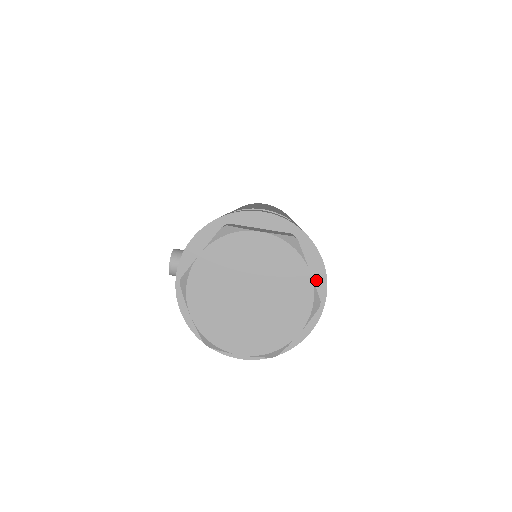
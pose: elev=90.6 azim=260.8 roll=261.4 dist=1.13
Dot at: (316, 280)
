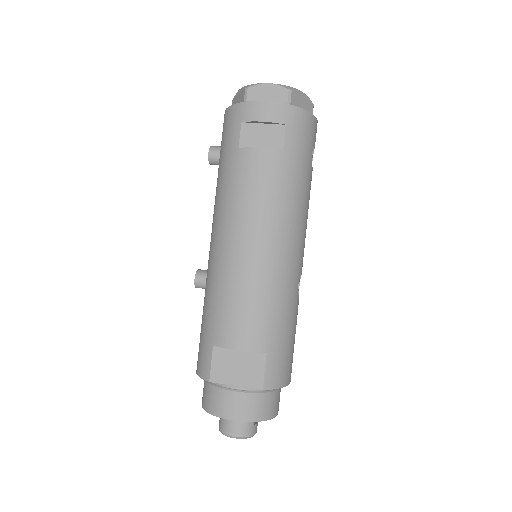
Dot at: occluded
